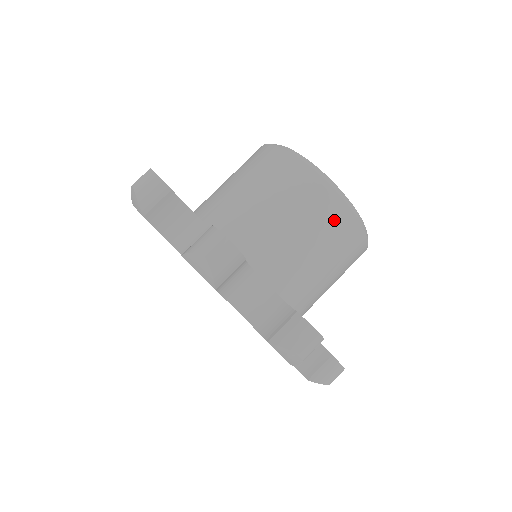
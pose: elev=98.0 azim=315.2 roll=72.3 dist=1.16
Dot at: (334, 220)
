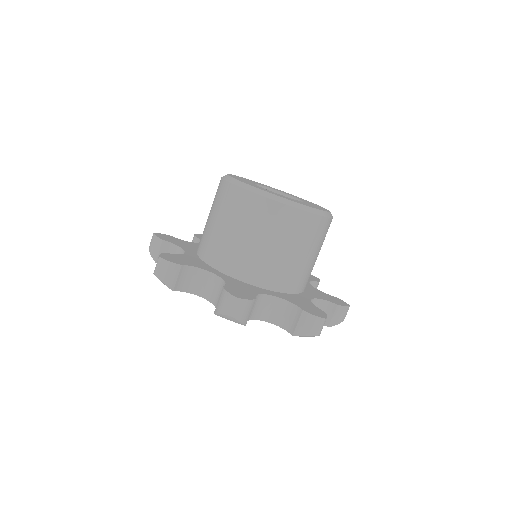
Dot at: (253, 210)
